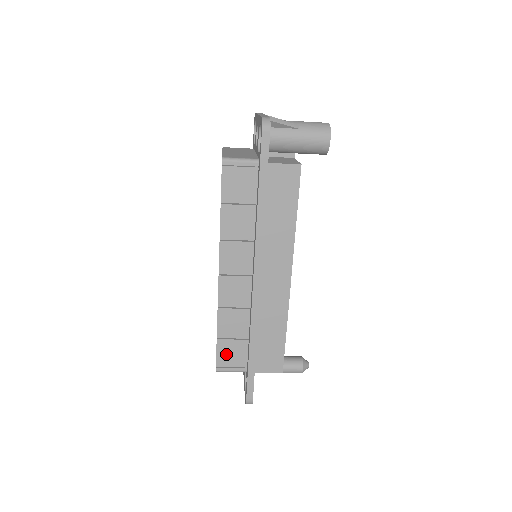
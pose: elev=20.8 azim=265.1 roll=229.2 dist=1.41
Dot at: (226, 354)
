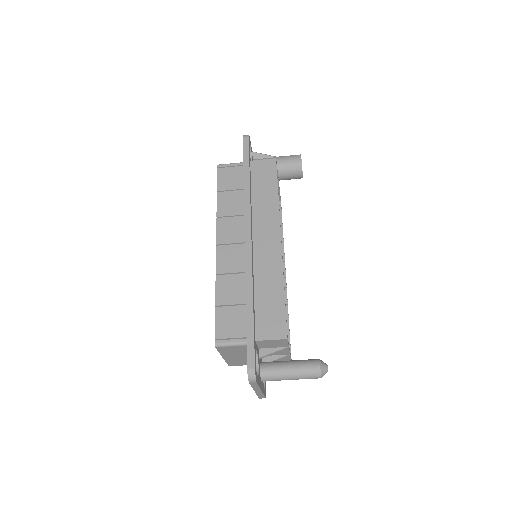
Dot at: (225, 323)
